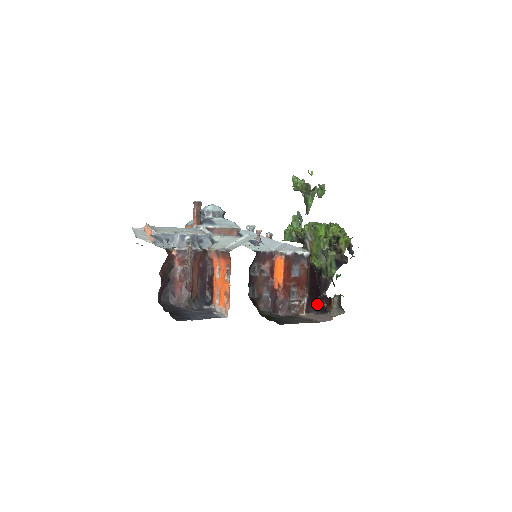
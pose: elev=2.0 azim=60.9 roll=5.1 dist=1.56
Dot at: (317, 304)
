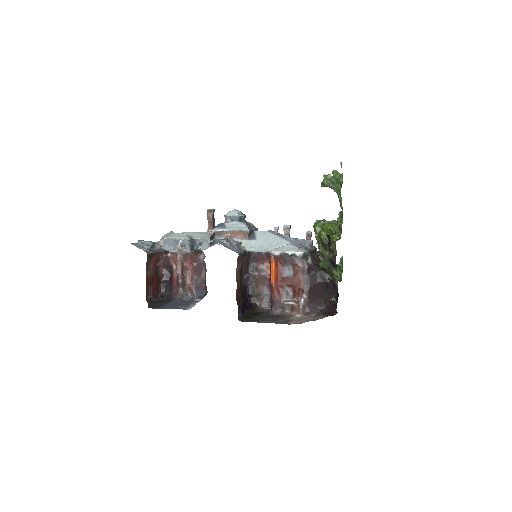
Dot at: (325, 306)
